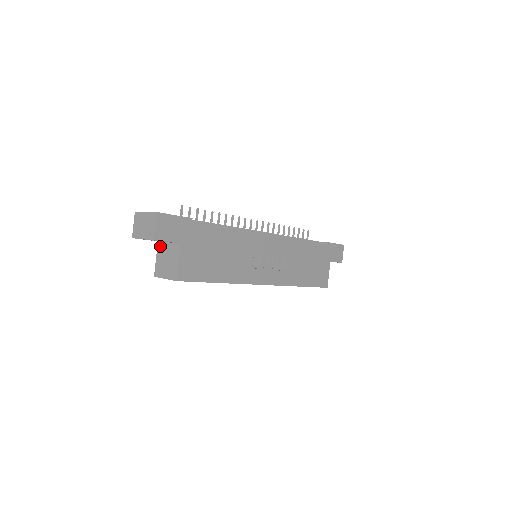
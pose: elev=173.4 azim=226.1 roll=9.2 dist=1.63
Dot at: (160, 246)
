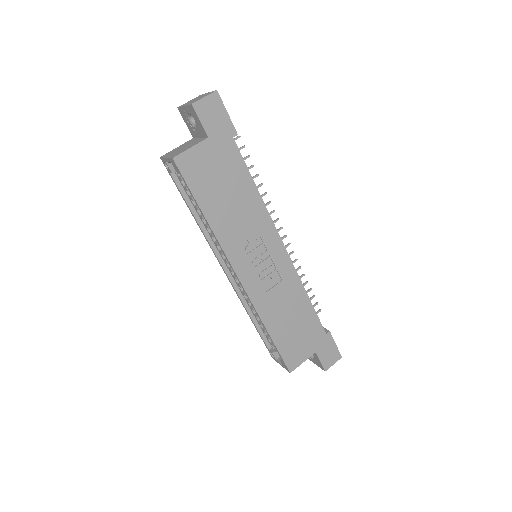
Dot at: (191, 140)
